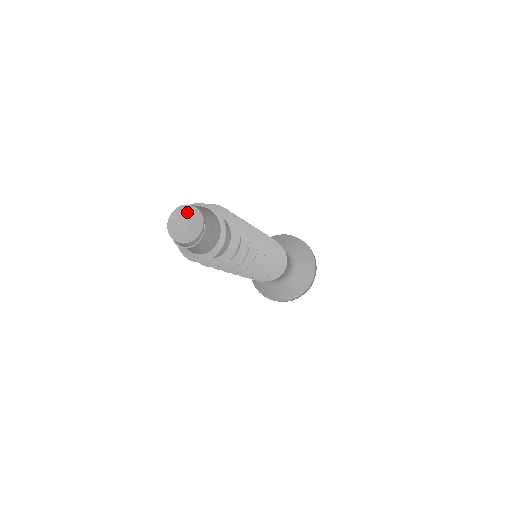
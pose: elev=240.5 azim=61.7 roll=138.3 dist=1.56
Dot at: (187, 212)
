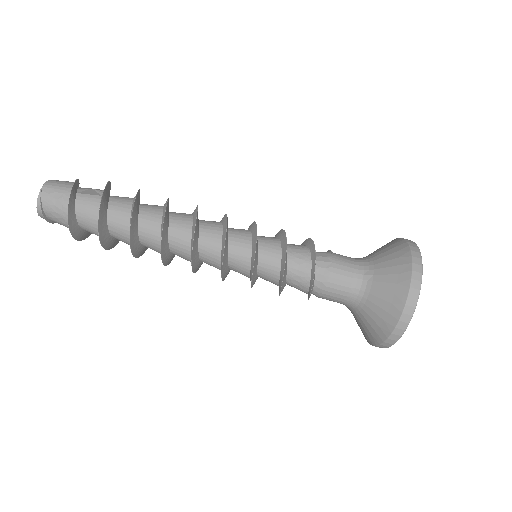
Dot at: occluded
